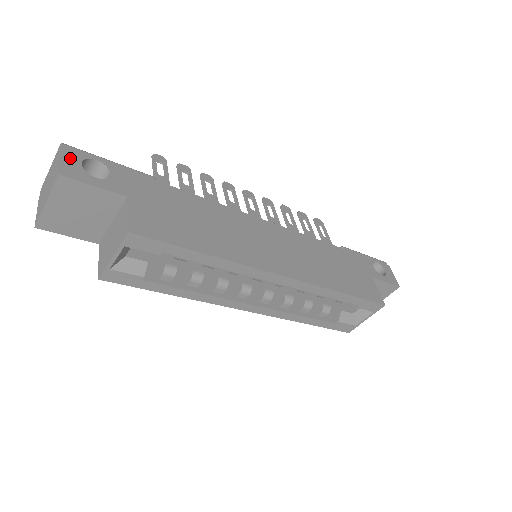
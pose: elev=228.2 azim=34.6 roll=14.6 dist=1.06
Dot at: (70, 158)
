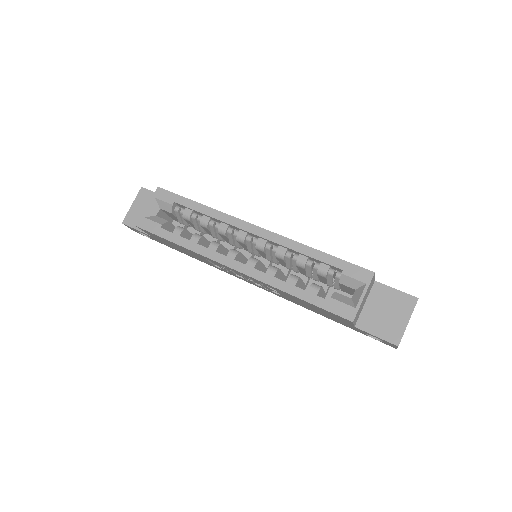
Dot at: occluded
